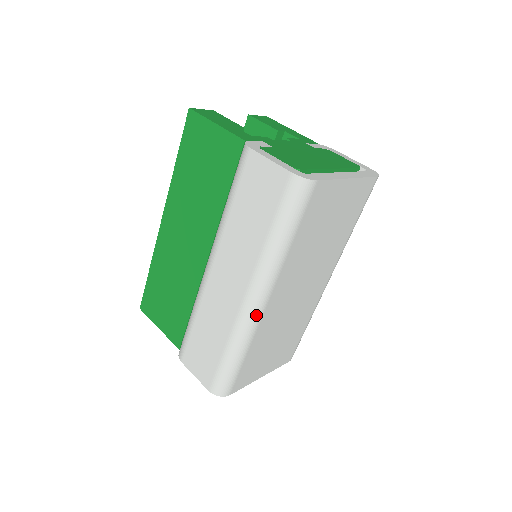
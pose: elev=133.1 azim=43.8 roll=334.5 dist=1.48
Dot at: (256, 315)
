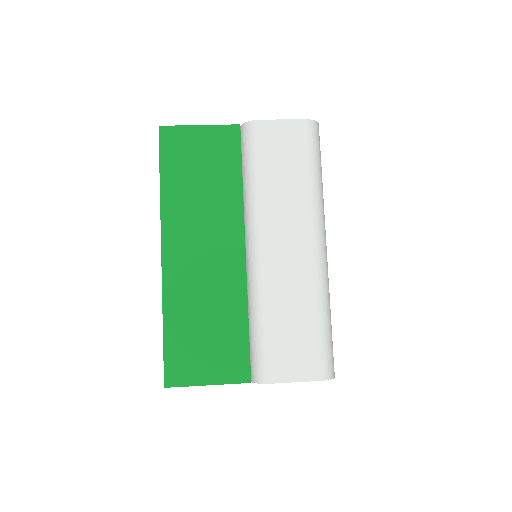
Dot at: (326, 261)
